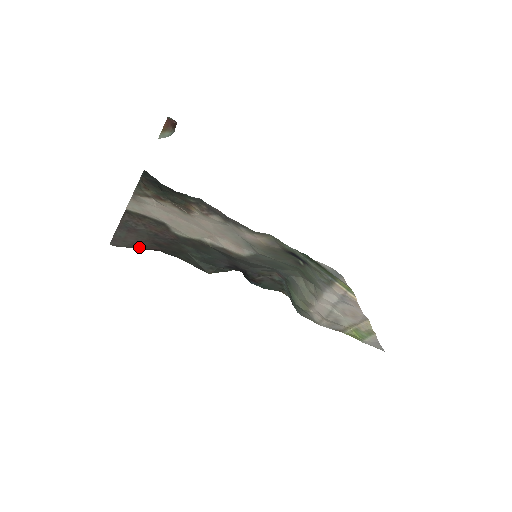
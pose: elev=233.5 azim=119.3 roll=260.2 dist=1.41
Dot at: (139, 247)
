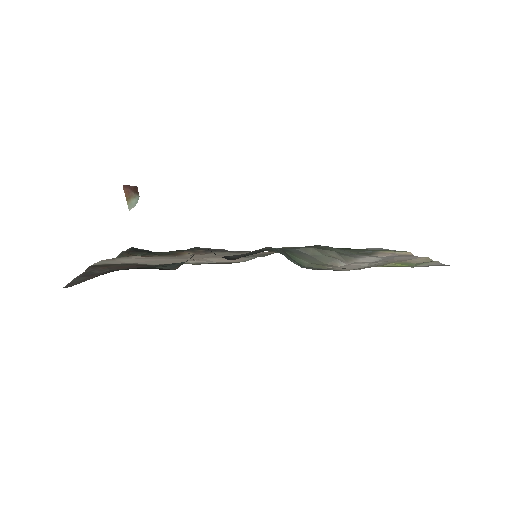
Dot at: occluded
